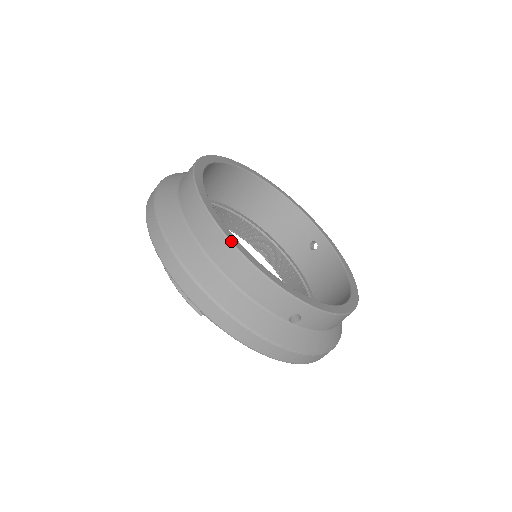
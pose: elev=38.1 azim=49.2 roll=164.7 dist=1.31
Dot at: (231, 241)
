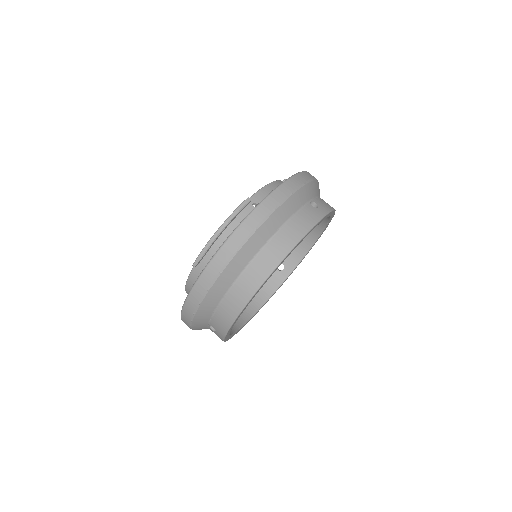
Dot at: (252, 298)
